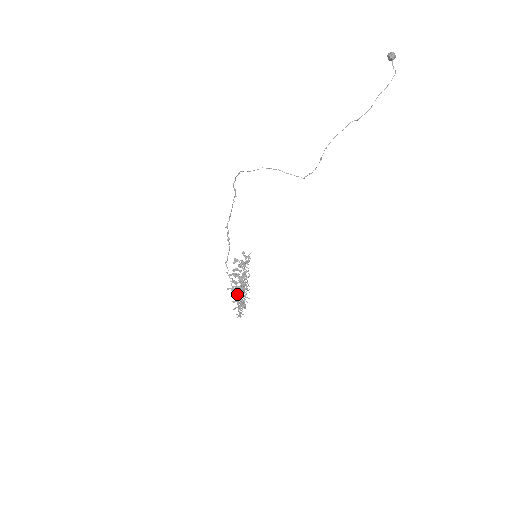
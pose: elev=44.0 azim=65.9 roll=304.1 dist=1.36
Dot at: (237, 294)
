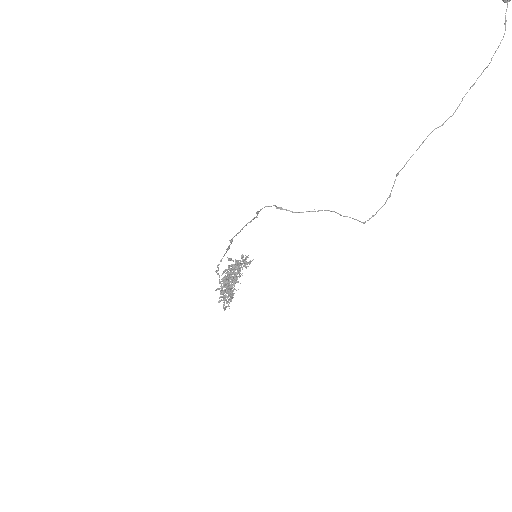
Dot at: (226, 292)
